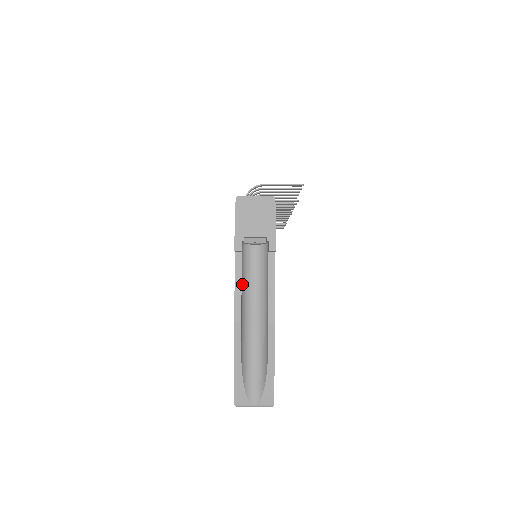
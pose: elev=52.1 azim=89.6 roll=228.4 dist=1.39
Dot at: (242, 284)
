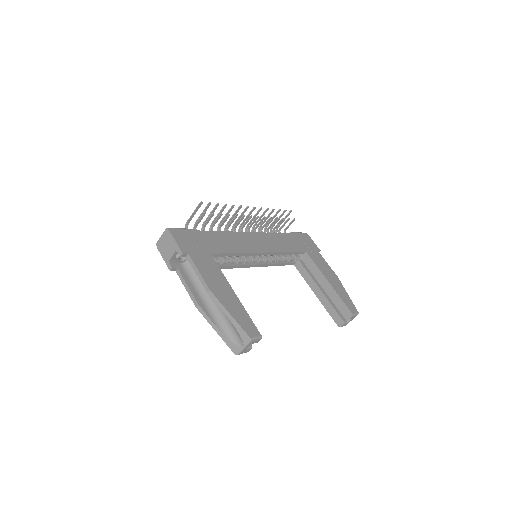
Dot at: (193, 284)
